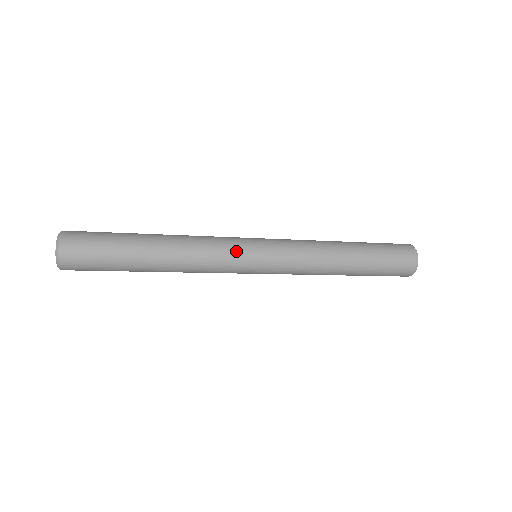
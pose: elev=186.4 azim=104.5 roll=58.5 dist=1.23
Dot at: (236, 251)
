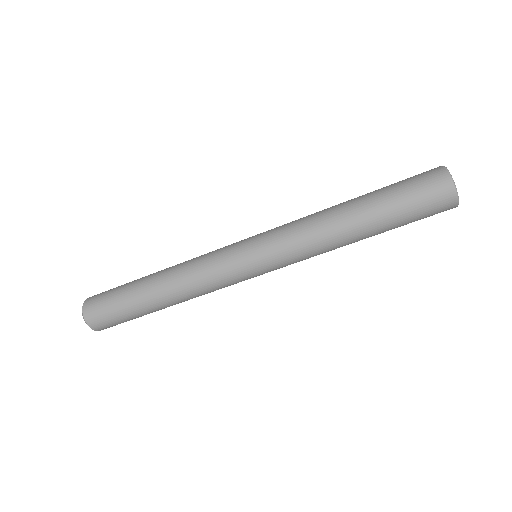
Dot at: (223, 252)
